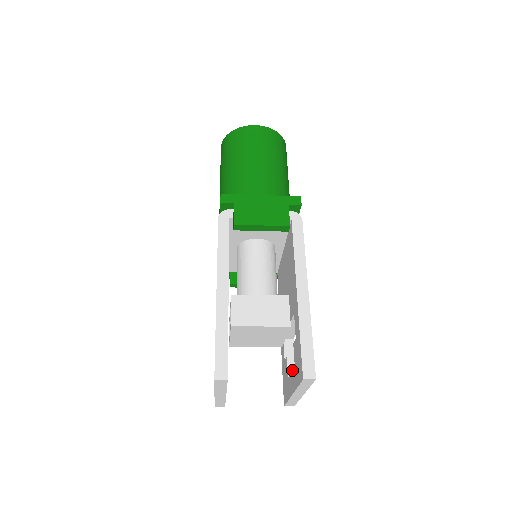
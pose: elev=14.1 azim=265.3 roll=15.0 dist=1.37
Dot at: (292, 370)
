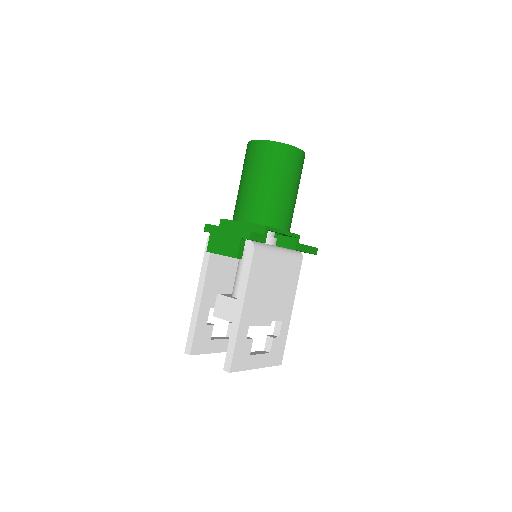
Dot at: occluded
